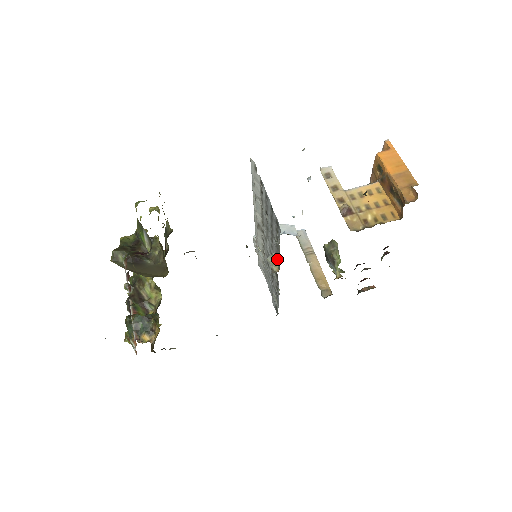
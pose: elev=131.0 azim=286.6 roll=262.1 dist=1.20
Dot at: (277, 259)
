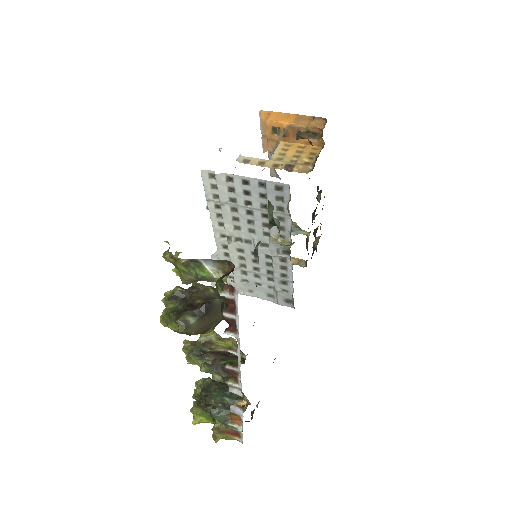
Dot at: (282, 234)
